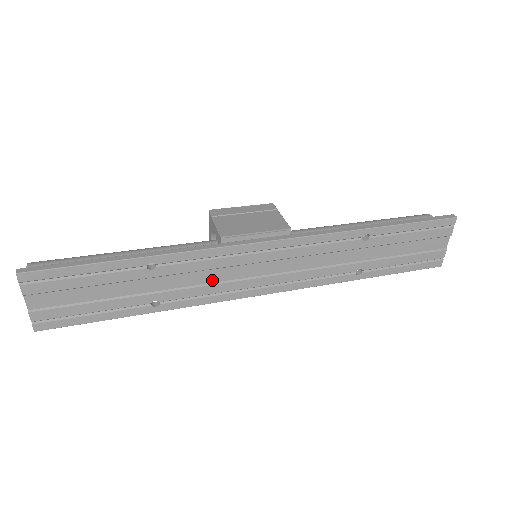
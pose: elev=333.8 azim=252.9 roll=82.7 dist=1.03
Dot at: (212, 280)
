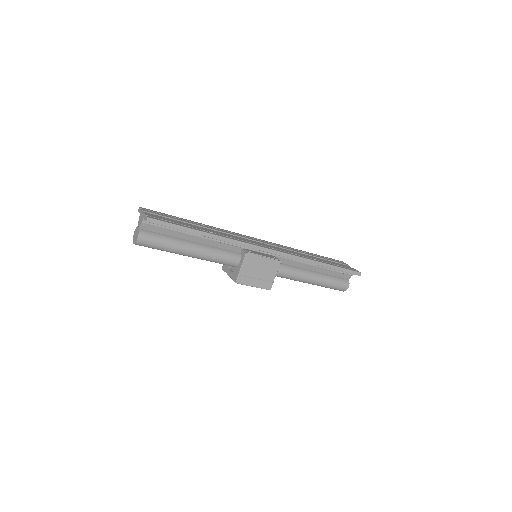
Dot at: occluded
